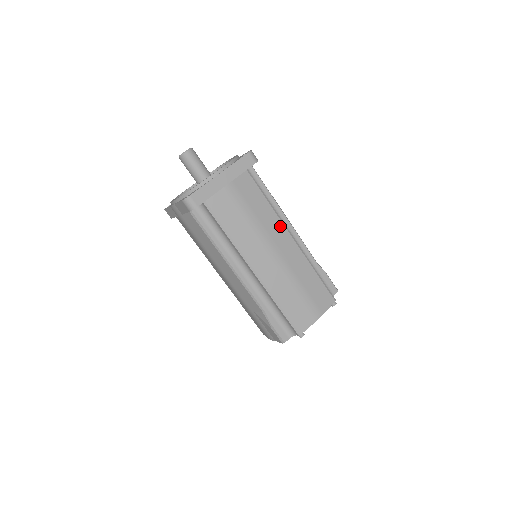
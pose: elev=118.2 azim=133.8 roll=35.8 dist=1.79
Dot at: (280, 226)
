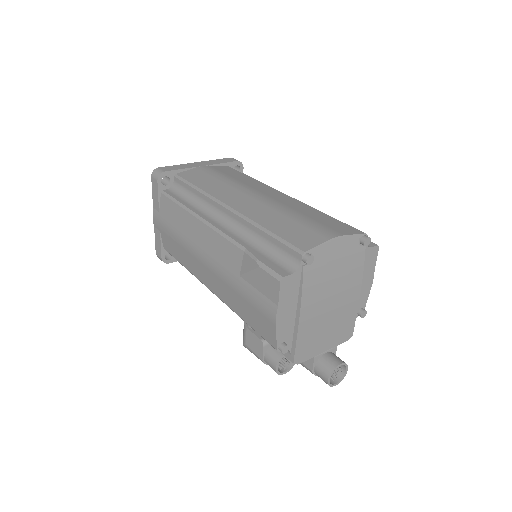
Dot at: (267, 187)
